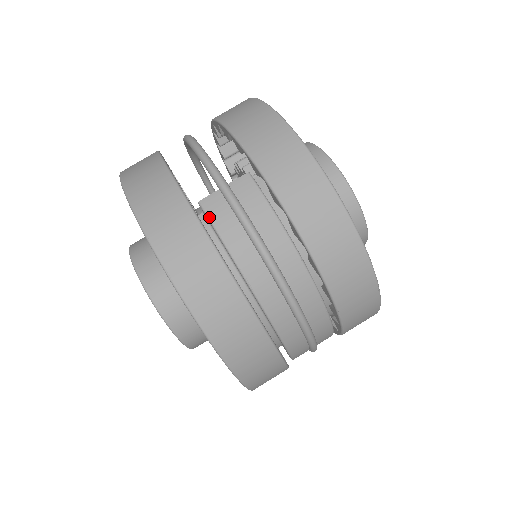
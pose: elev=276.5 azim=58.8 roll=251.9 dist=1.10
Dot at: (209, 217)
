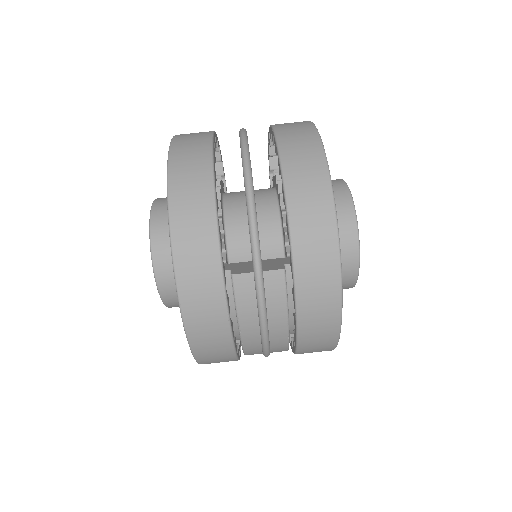
Dot at: (235, 292)
